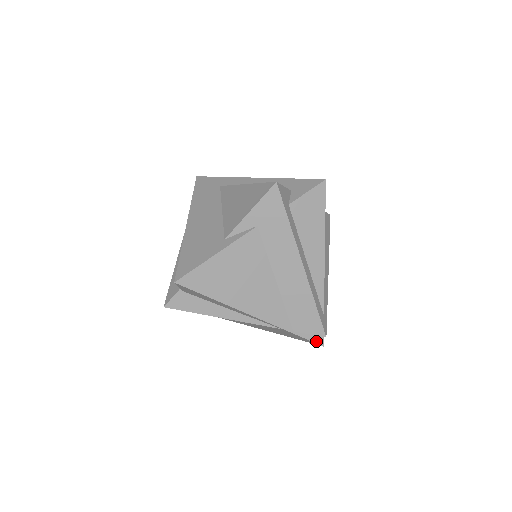
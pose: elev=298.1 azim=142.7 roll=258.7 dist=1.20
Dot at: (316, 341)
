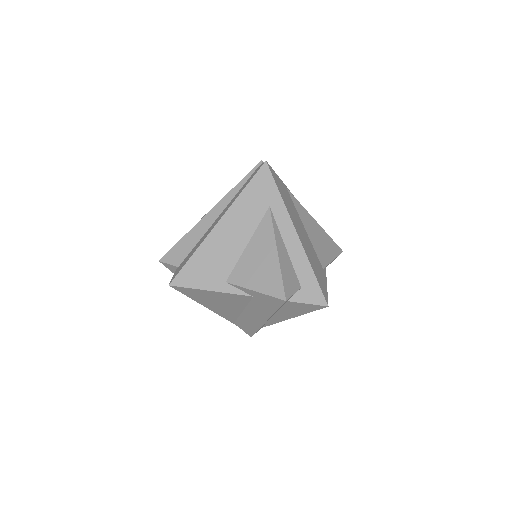
Dot at: occluded
